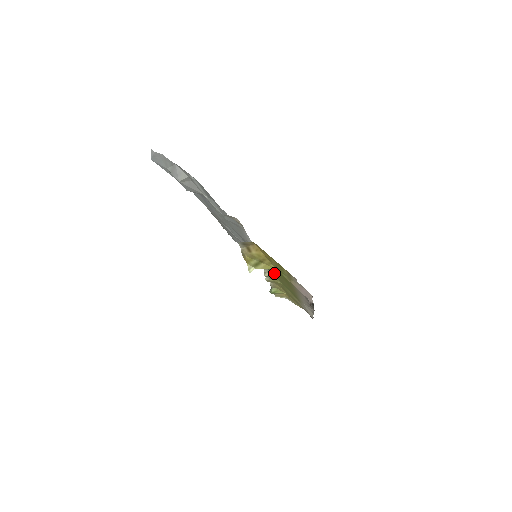
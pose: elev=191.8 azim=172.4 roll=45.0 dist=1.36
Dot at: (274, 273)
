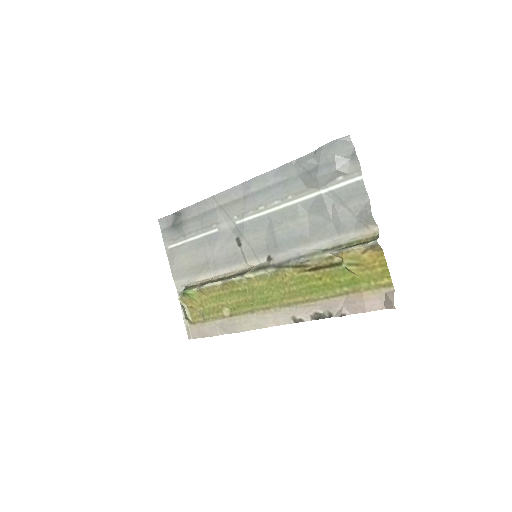
Dot at: (286, 278)
